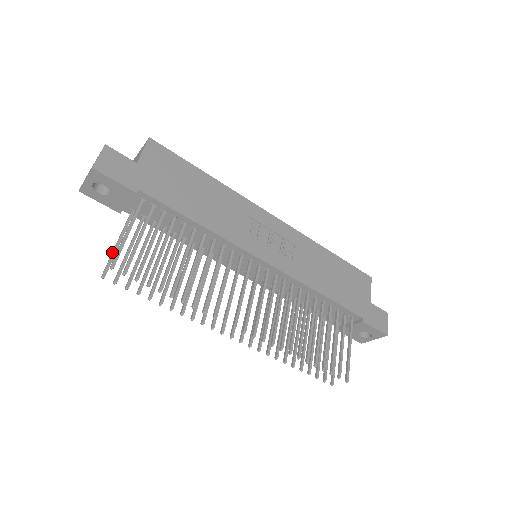
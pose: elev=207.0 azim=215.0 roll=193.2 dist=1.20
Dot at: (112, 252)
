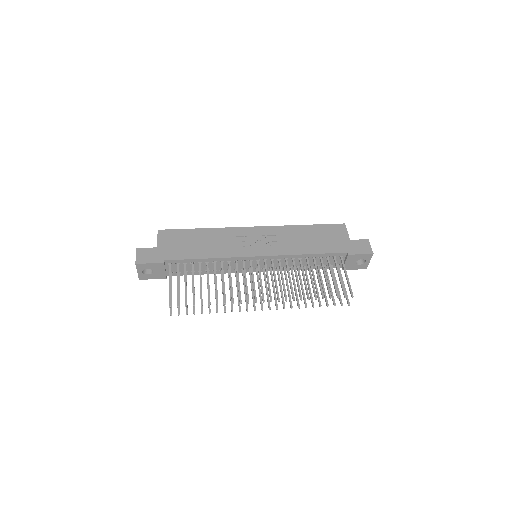
Dot at: occluded
